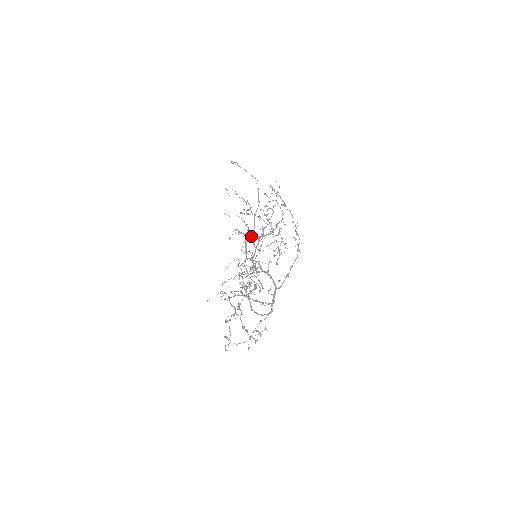
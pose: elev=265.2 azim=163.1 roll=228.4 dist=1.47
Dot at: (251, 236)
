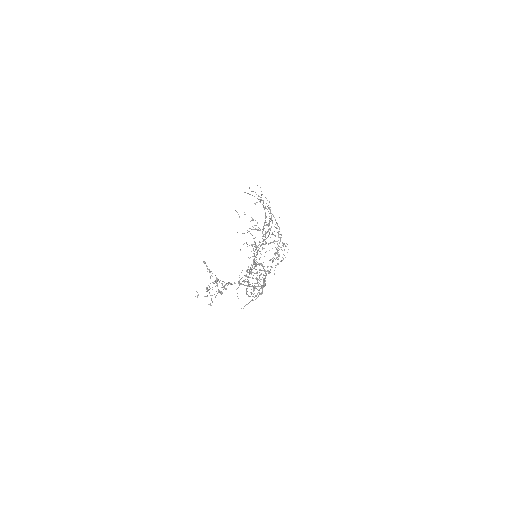
Dot at: (255, 244)
